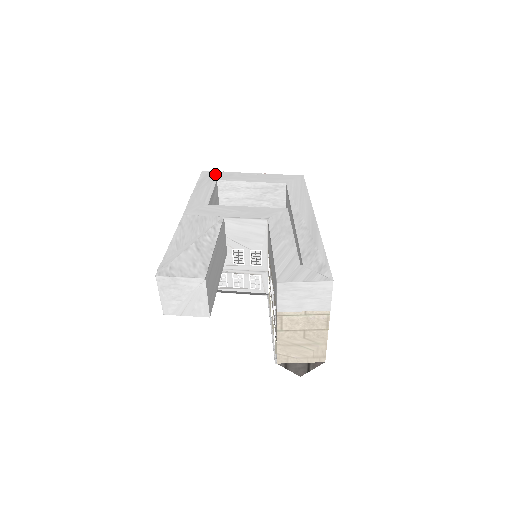
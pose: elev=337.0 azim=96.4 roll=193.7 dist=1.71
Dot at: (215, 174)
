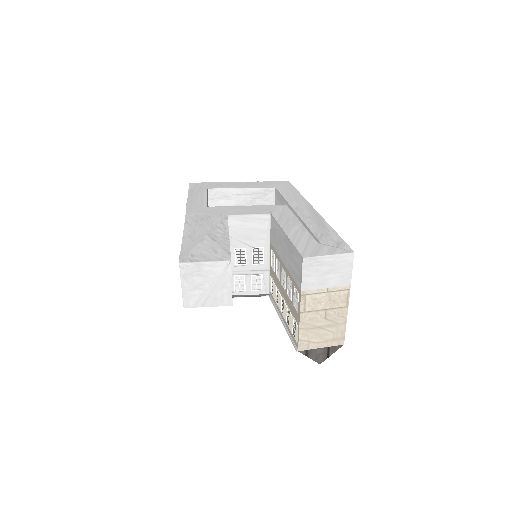
Dot at: (203, 184)
